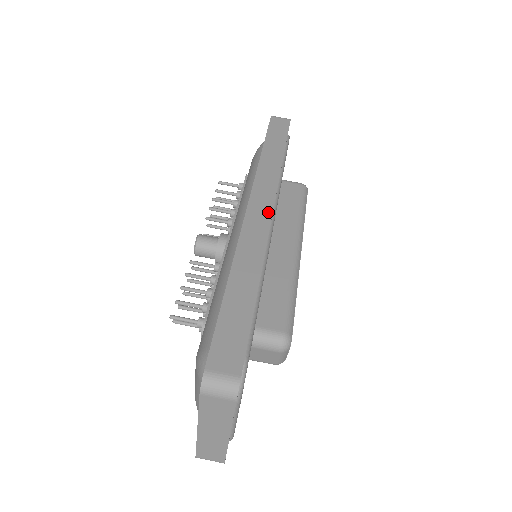
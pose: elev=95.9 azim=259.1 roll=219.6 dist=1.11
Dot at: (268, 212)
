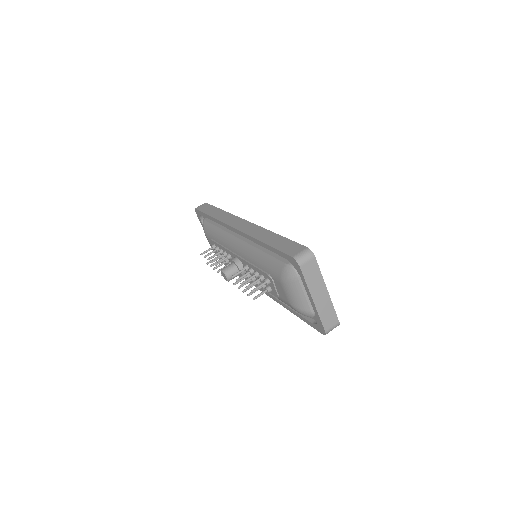
Dot at: (245, 222)
